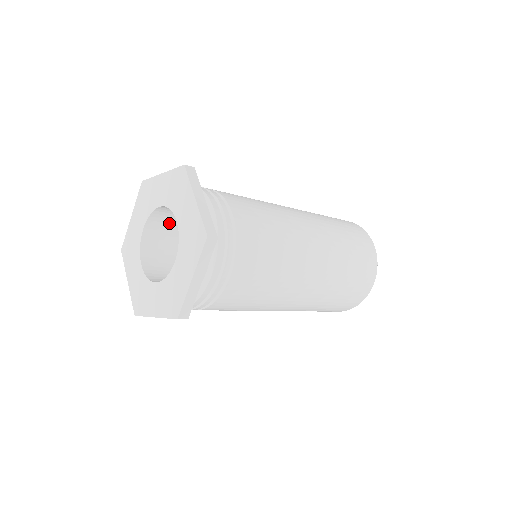
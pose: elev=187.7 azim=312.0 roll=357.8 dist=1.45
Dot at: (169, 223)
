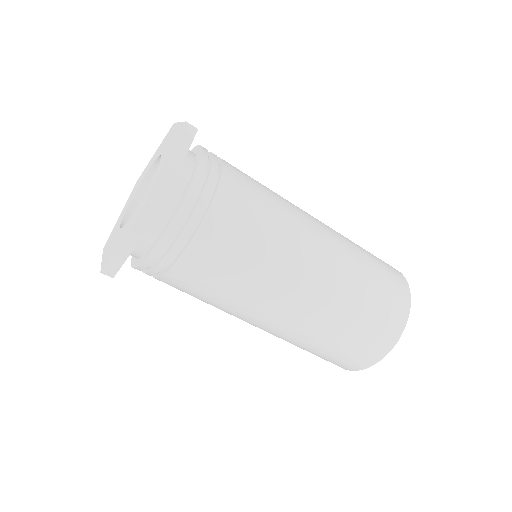
Dot at: occluded
